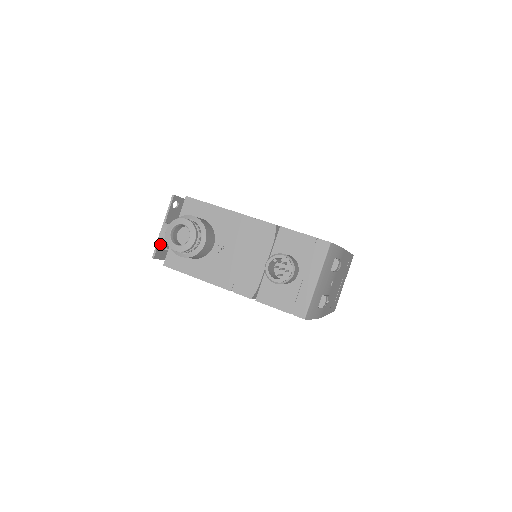
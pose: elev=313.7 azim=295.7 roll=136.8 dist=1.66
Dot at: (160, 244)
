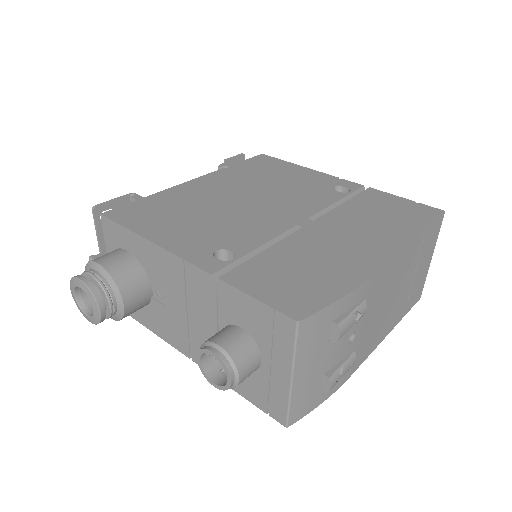
Dot at: occluded
